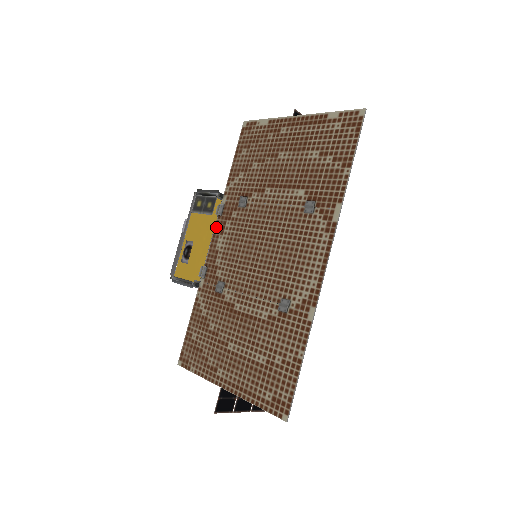
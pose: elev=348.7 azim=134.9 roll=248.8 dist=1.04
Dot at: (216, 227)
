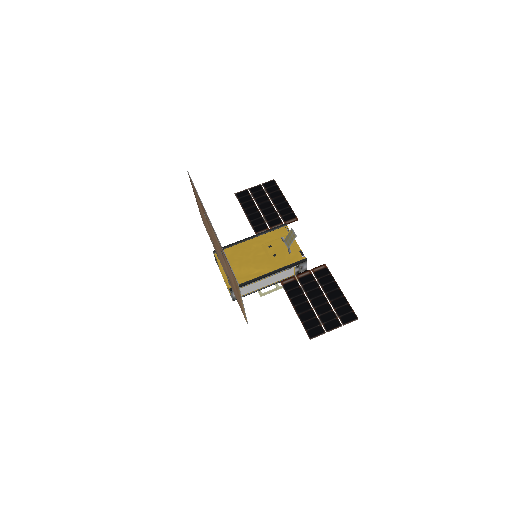
Dot at: (220, 263)
